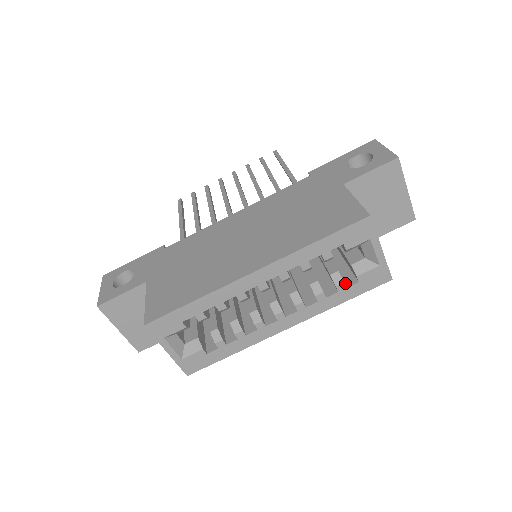
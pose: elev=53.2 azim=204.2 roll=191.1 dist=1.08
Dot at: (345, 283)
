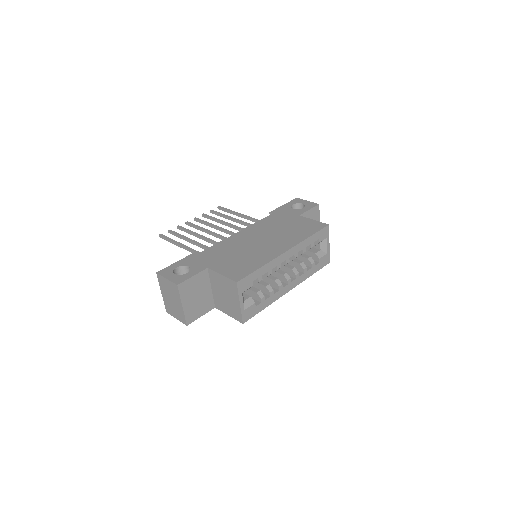
Dot at: occluded
